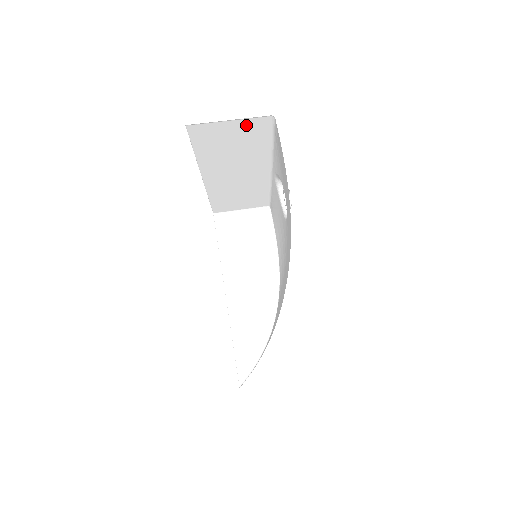
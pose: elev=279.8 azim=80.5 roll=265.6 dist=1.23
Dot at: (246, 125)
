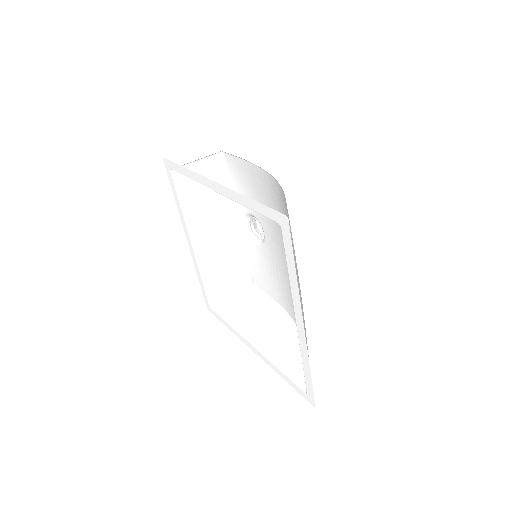
Dot at: (208, 166)
